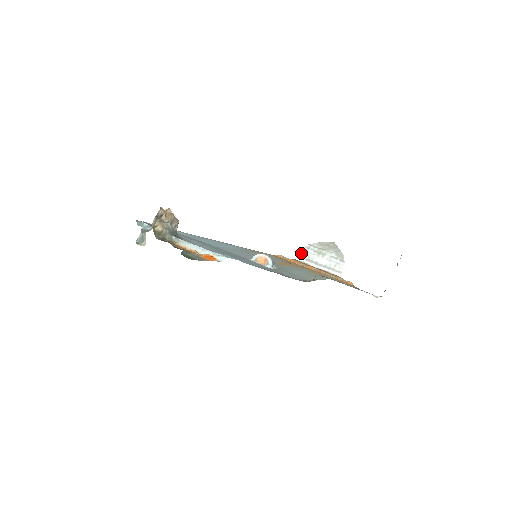
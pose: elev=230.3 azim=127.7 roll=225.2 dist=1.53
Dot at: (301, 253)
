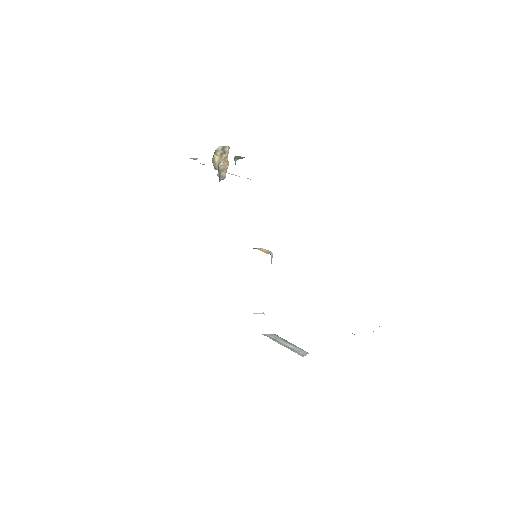
Dot at: (269, 334)
